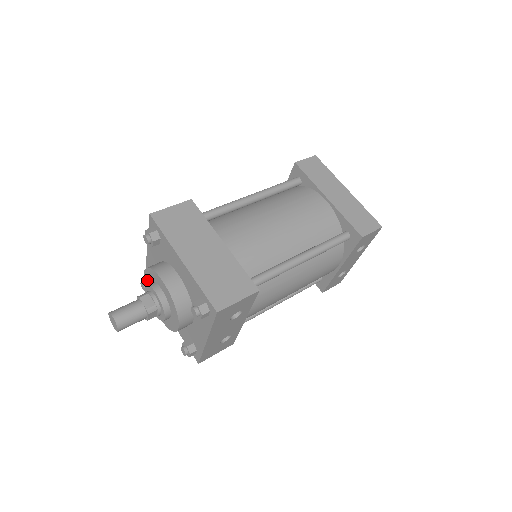
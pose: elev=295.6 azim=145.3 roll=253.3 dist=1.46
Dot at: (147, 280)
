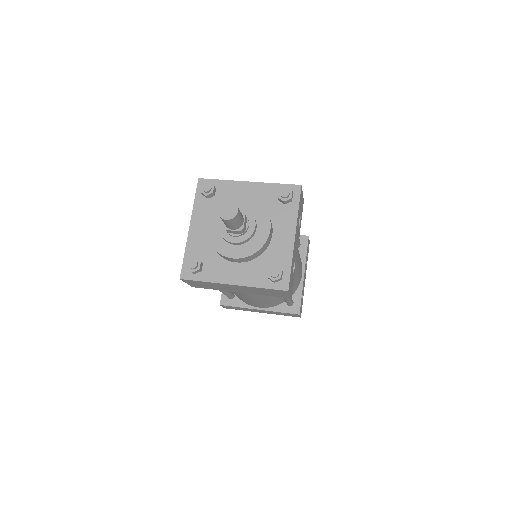
Dot at: (213, 226)
